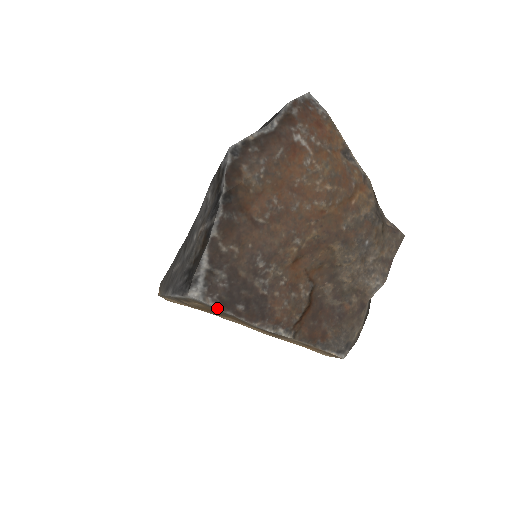
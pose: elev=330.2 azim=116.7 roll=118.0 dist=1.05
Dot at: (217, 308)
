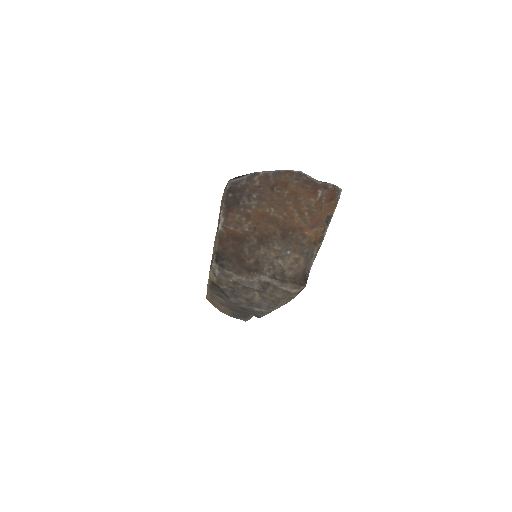
Dot at: (227, 189)
